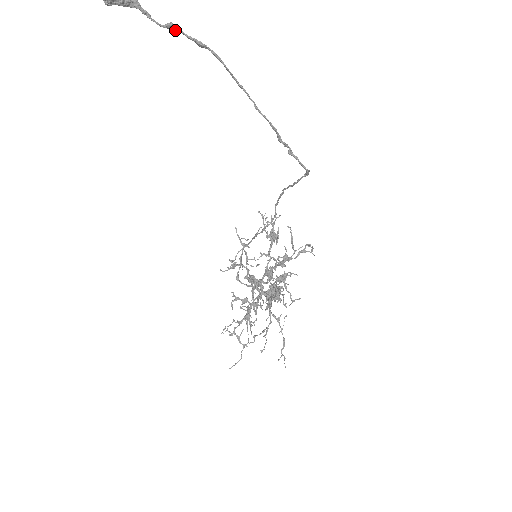
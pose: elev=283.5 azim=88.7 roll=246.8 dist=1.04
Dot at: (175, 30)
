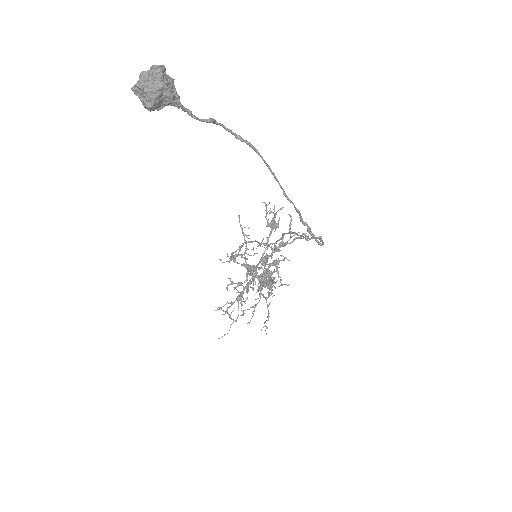
Dot at: (215, 123)
